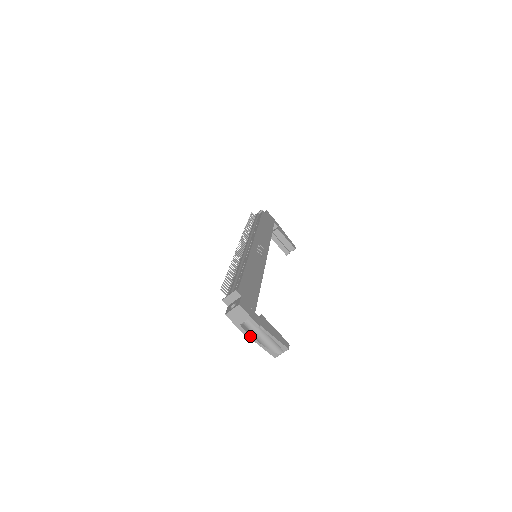
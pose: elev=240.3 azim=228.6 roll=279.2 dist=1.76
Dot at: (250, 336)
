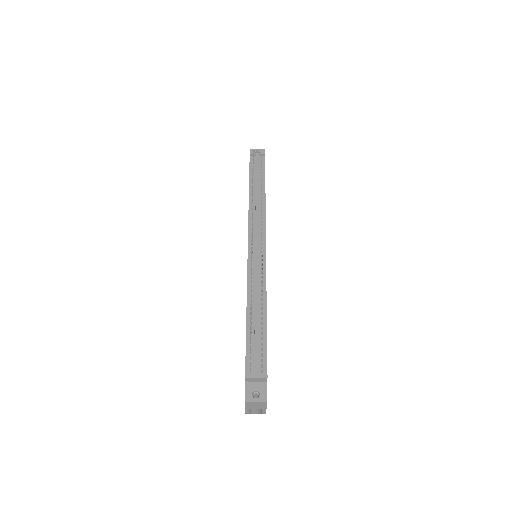
Dot at: occluded
